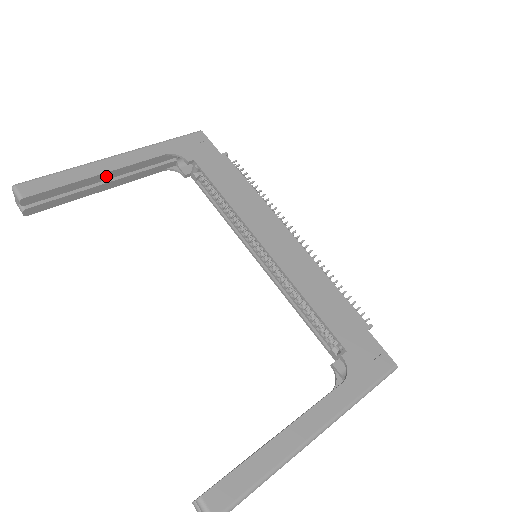
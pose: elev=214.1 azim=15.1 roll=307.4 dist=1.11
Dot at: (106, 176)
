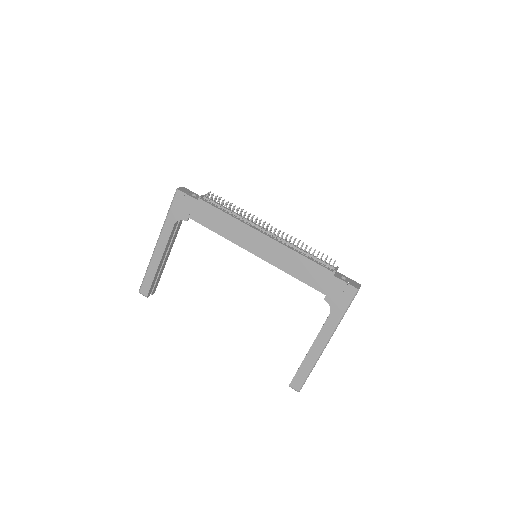
Dot at: (163, 258)
